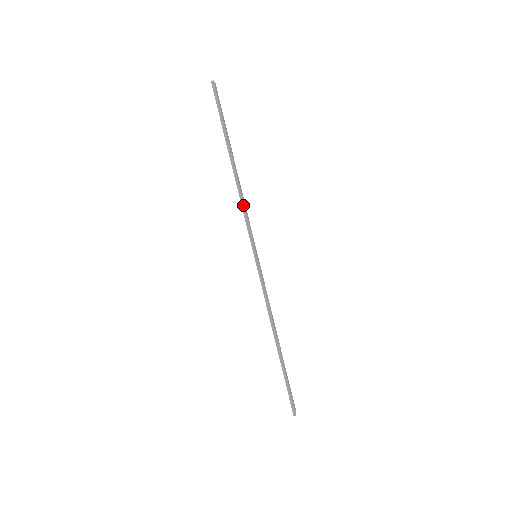
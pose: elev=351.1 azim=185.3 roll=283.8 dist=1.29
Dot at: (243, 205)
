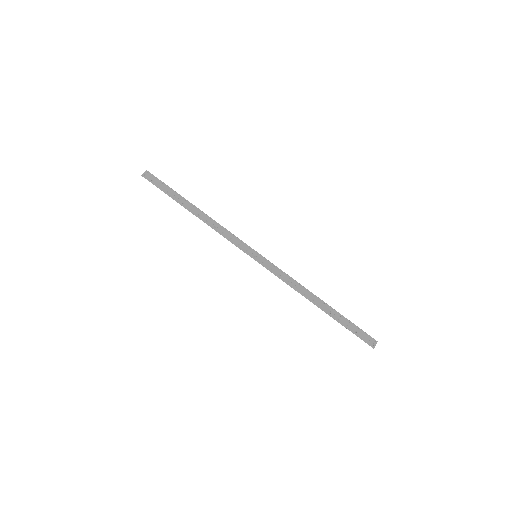
Dot at: (219, 232)
